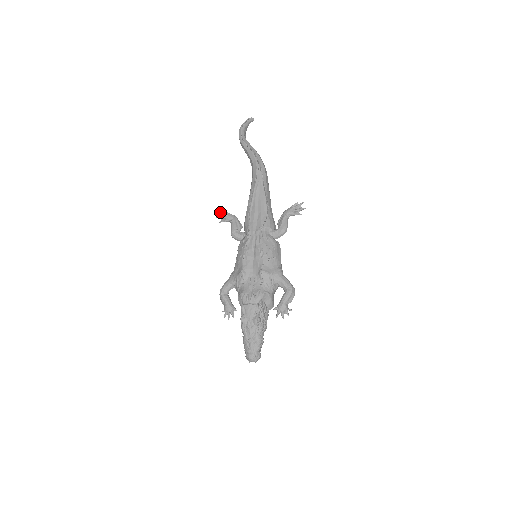
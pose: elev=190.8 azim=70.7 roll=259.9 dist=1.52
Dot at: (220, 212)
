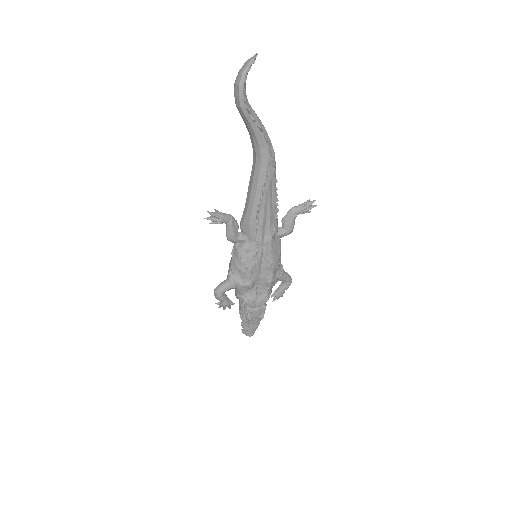
Dot at: (213, 215)
